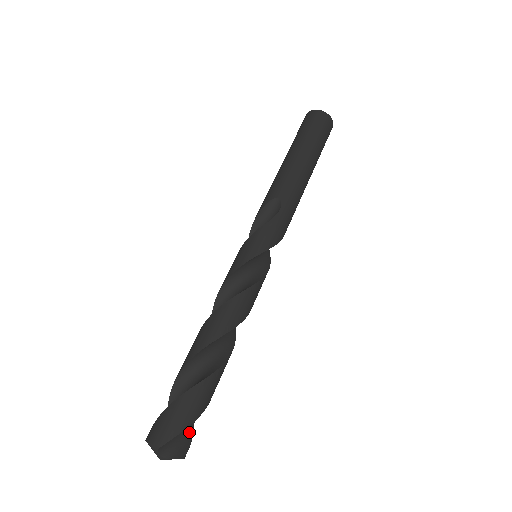
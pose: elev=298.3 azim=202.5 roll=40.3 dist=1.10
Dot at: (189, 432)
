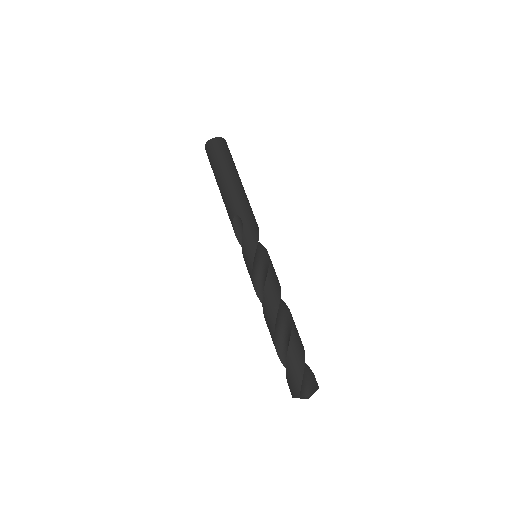
Dot at: (310, 374)
